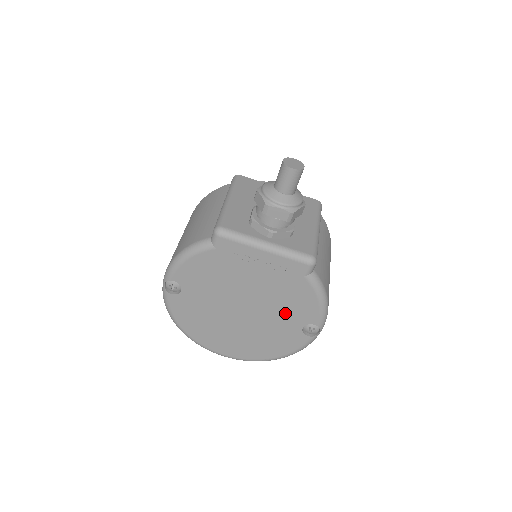
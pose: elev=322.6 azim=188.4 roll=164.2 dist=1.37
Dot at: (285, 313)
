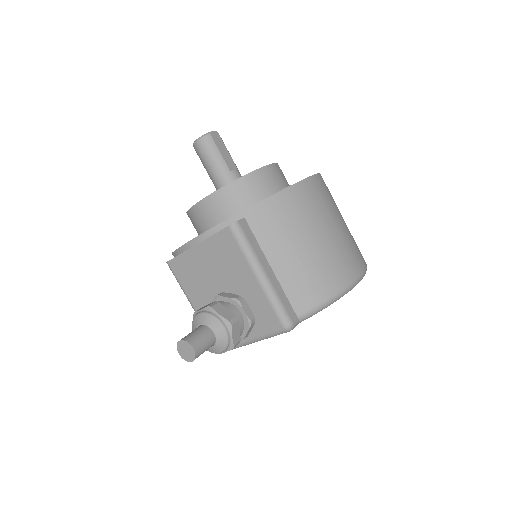
Dot at: occluded
